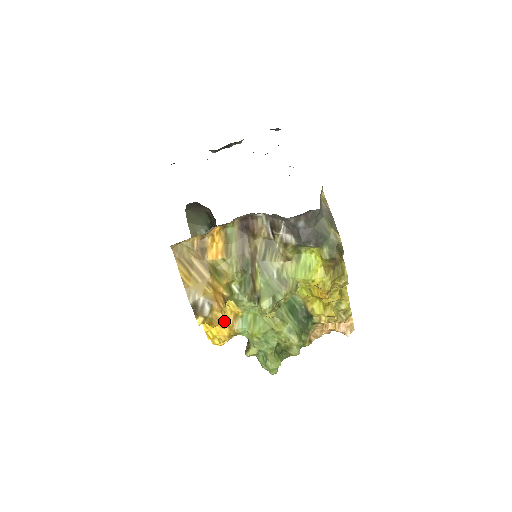
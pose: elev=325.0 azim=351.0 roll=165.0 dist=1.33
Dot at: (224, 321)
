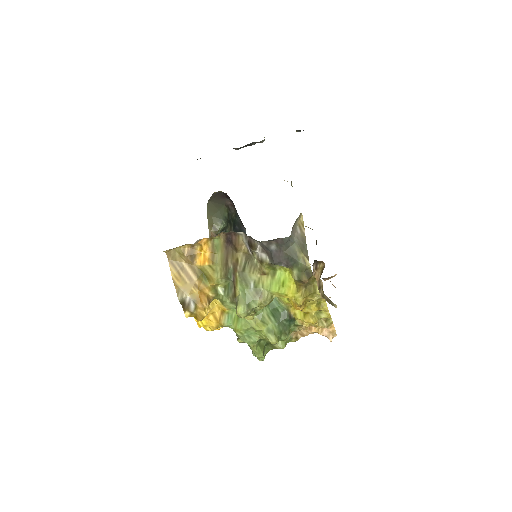
Dot at: (212, 315)
